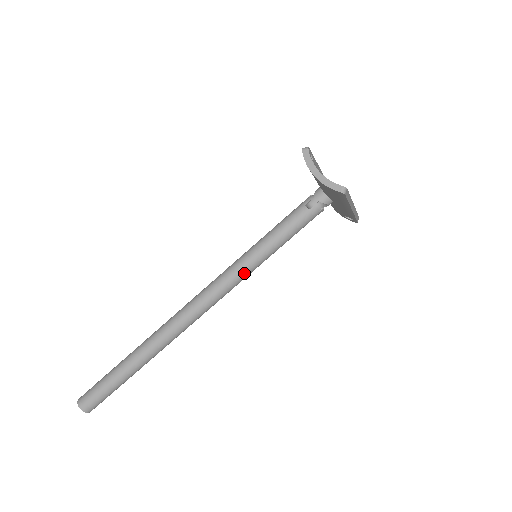
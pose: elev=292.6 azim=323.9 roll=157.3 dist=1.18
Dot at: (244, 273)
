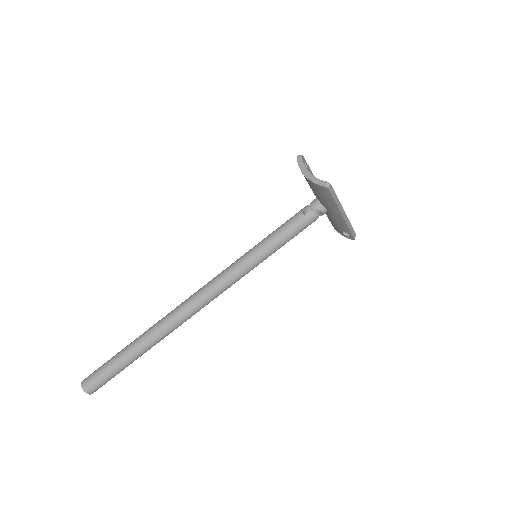
Dot at: (243, 269)
